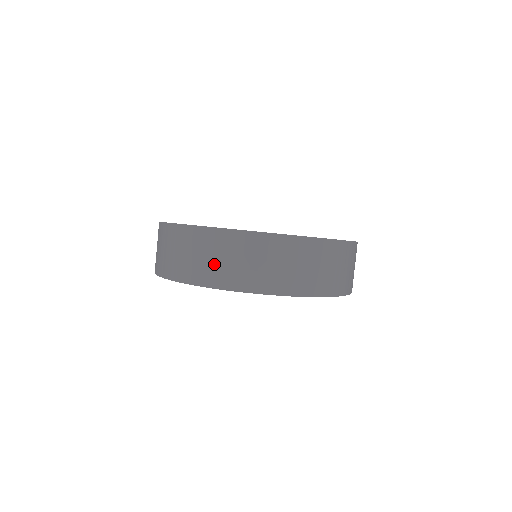
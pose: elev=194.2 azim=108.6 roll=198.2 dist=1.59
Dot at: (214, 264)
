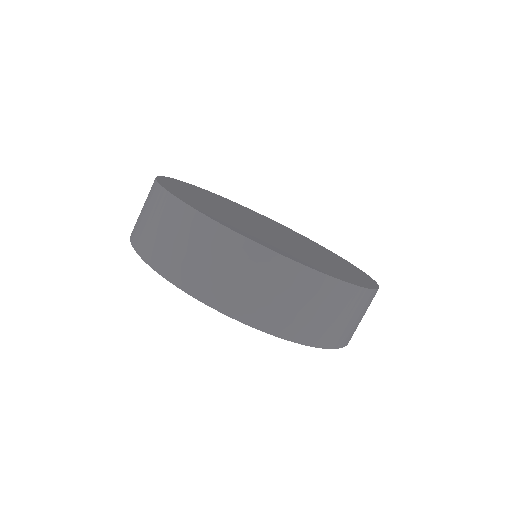
Dot at: (247, 291)
